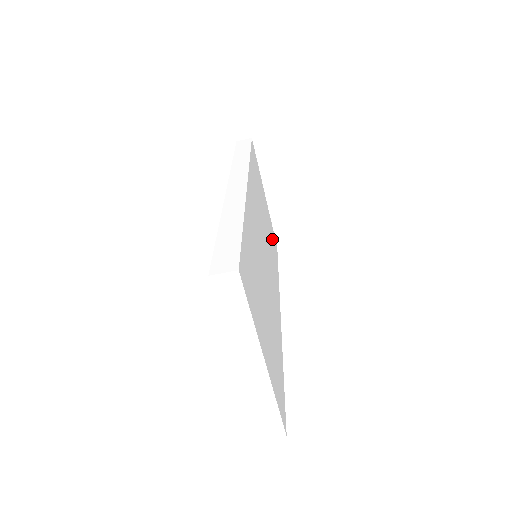
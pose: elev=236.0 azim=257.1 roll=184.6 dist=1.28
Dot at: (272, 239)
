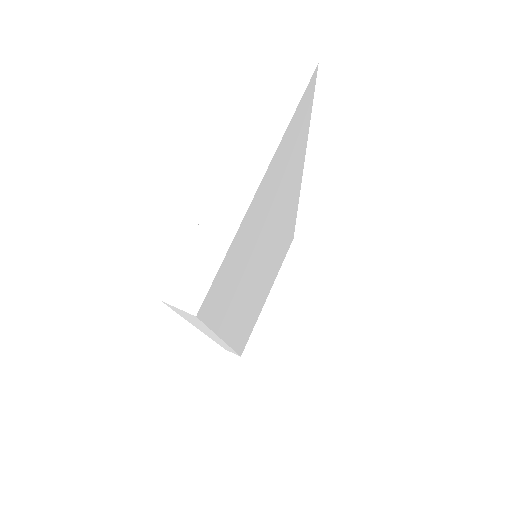
Dot at: (252, 323)
